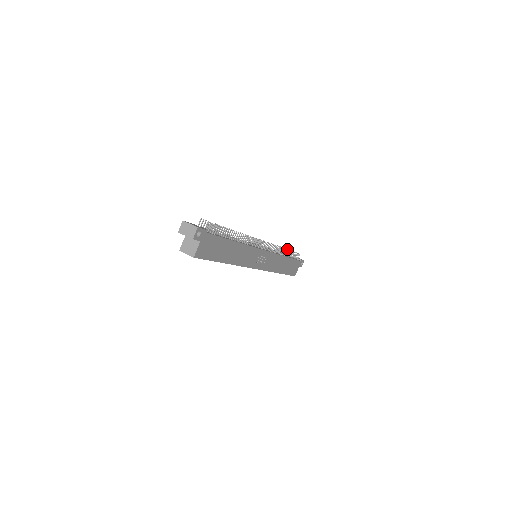
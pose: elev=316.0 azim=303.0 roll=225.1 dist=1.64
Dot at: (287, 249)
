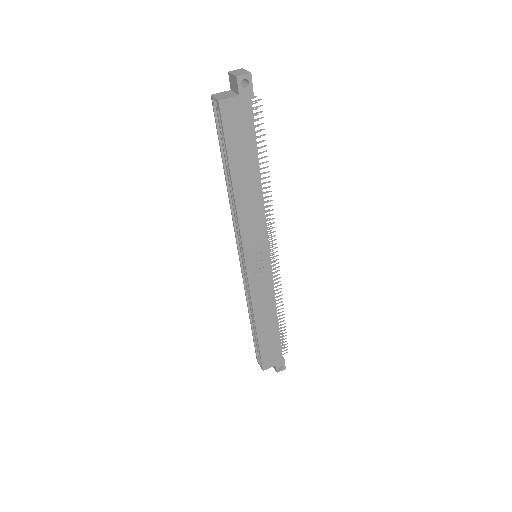
Dot at: occluded
